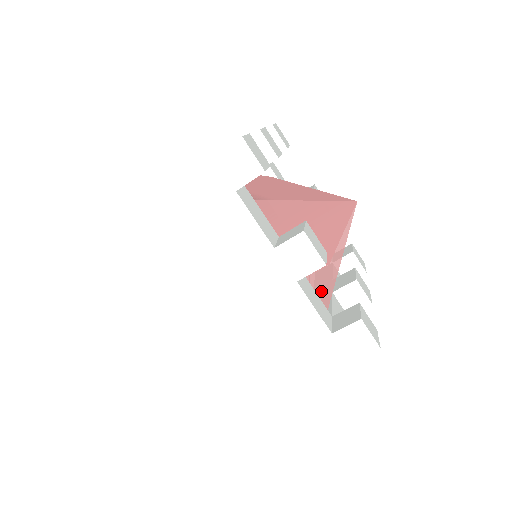
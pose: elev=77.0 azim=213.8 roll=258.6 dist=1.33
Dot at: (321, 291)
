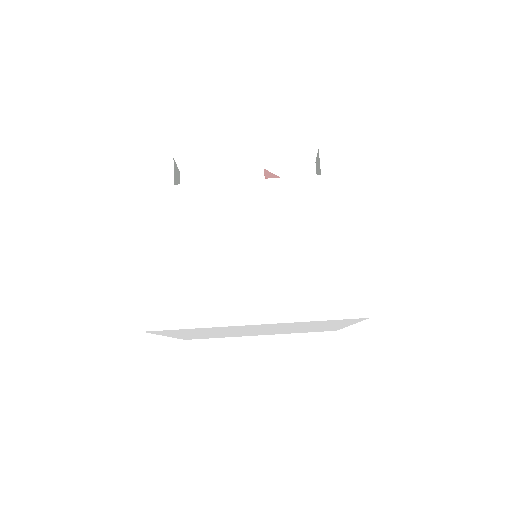
Dot at: occluded
